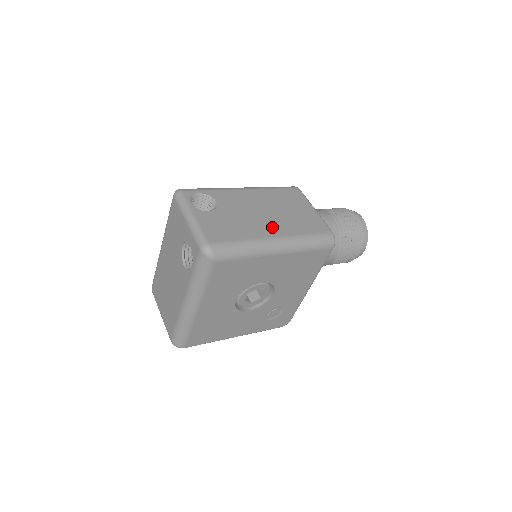
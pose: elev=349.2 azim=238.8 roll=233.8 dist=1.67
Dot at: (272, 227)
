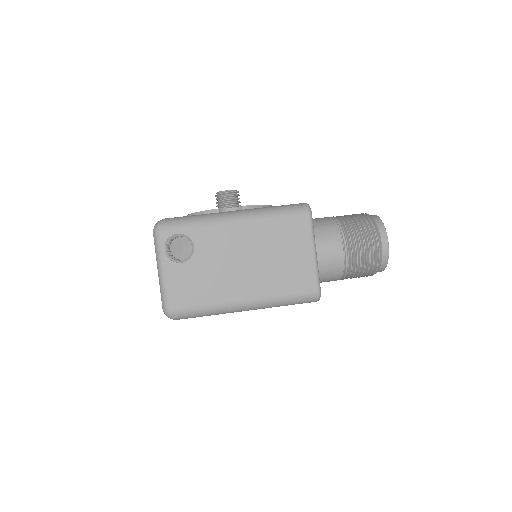
Dot at: (246, 285)
